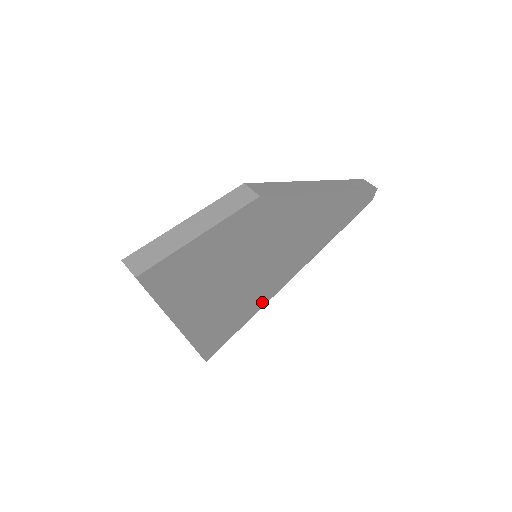
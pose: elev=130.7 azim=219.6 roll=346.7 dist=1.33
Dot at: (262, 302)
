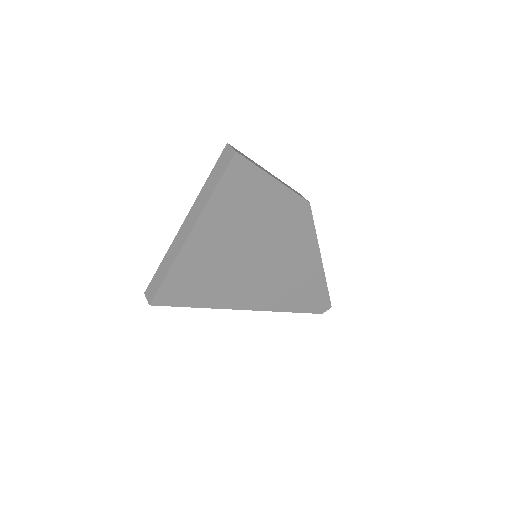
Dot at: (222, 303)
